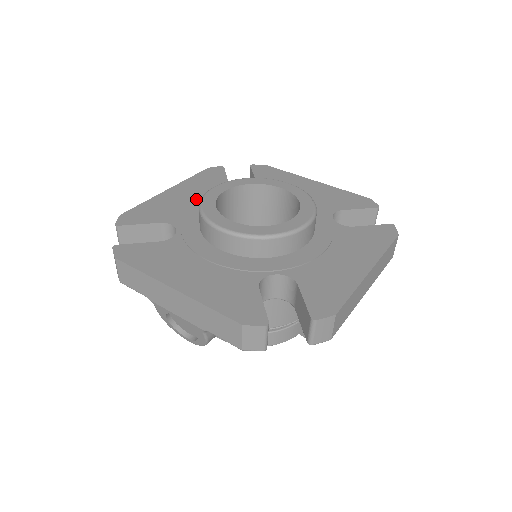
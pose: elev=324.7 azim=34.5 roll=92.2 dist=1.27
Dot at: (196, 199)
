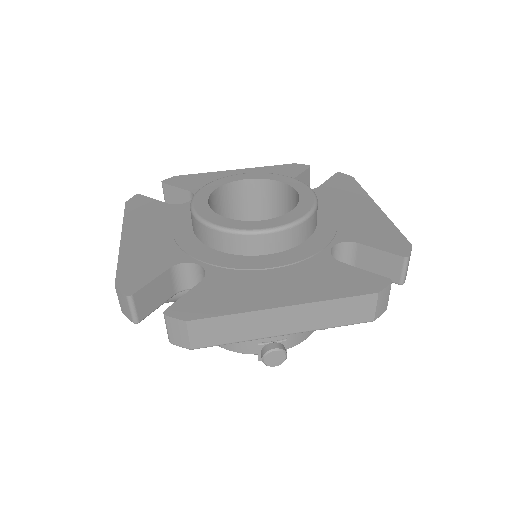
Dot at: occluded
